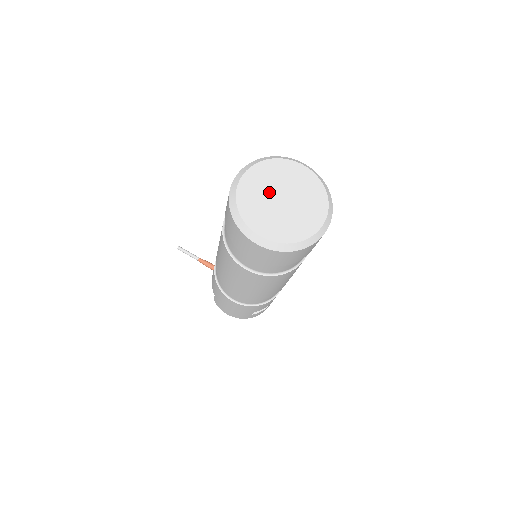
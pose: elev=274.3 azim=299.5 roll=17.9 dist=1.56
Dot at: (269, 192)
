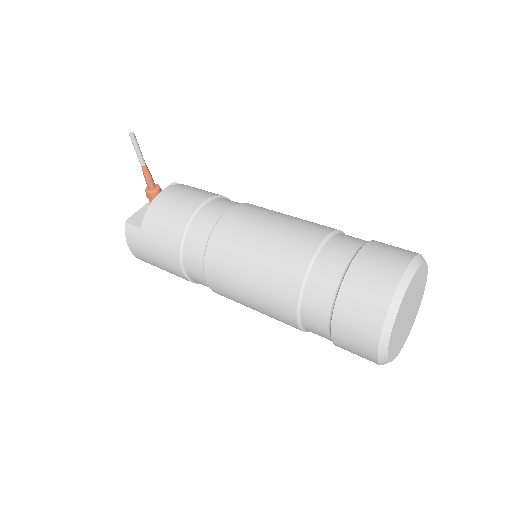
Dot at: (410, 302)
